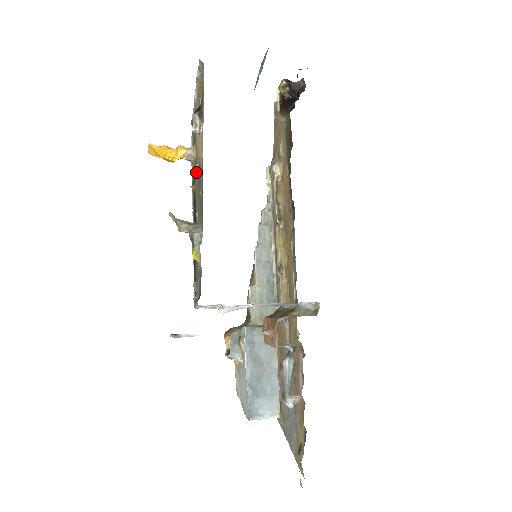
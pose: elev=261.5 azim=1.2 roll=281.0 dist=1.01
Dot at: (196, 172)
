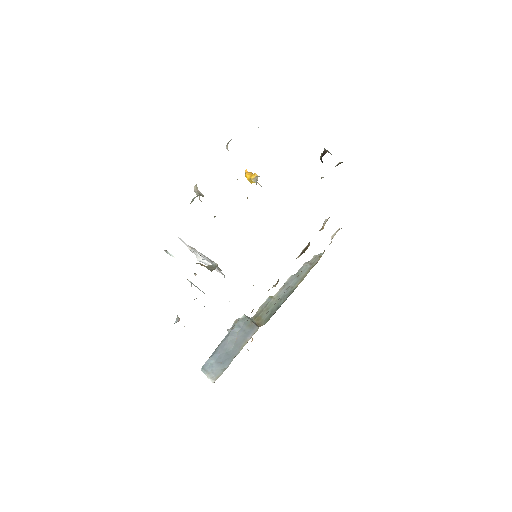
Dot at: occluded
